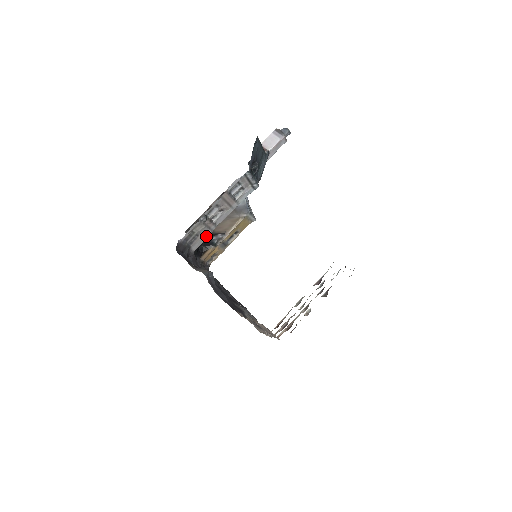
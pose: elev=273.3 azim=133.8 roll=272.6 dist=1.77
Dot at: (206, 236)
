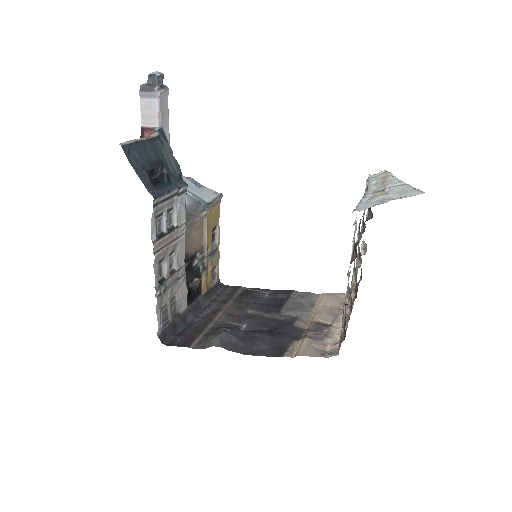
Dot at: (183, 284)
